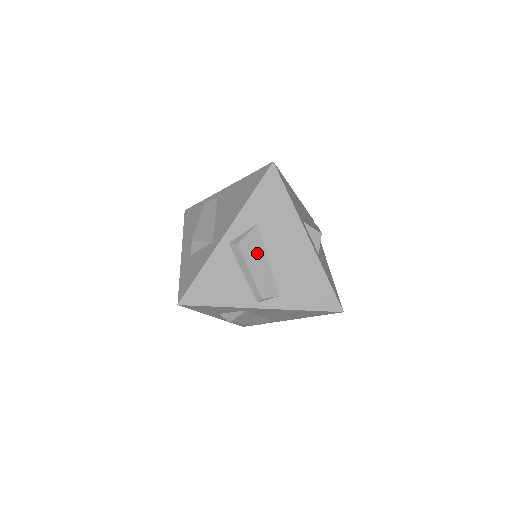
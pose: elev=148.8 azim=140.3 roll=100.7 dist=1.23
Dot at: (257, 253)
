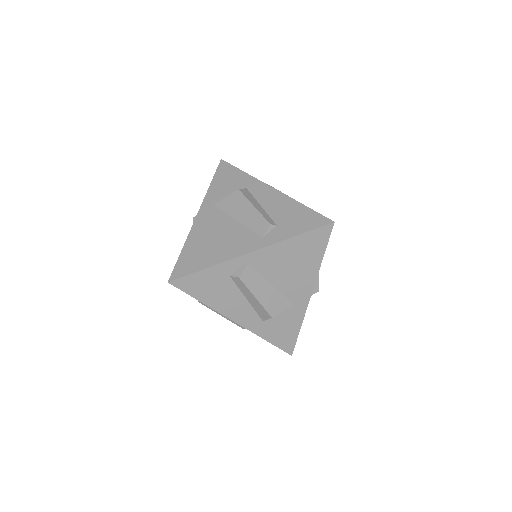
Dot at: occluded
